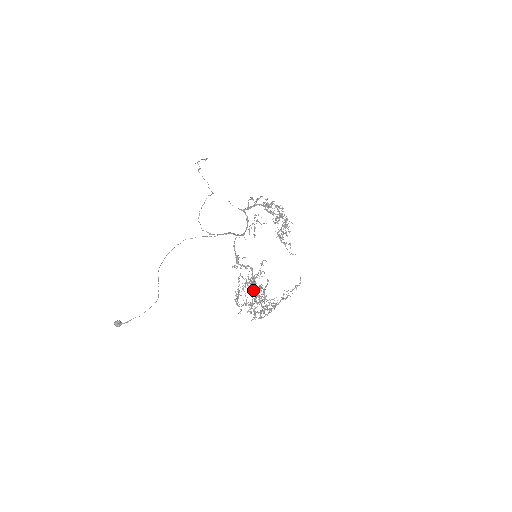
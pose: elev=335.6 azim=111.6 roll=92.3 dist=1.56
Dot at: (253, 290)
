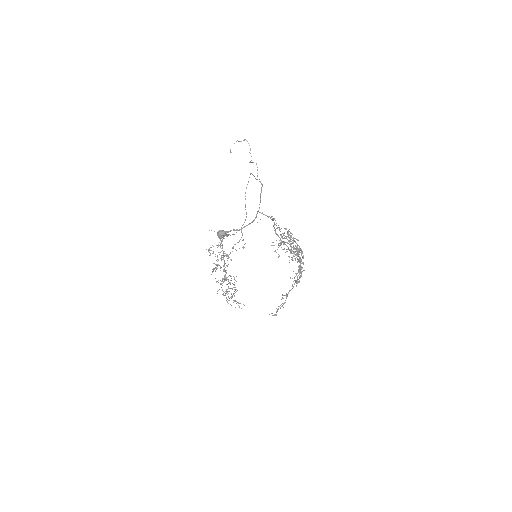
Dot at: (293, 238)
